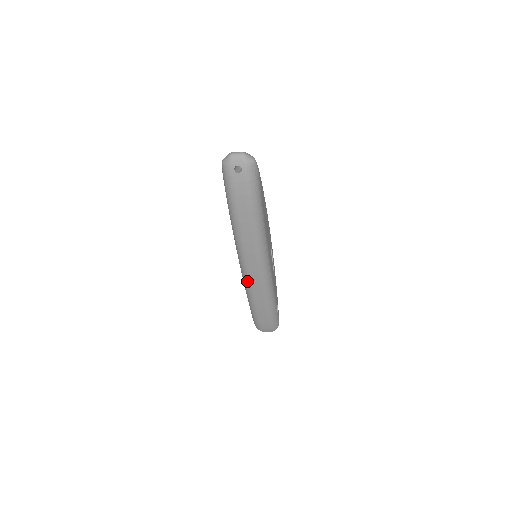
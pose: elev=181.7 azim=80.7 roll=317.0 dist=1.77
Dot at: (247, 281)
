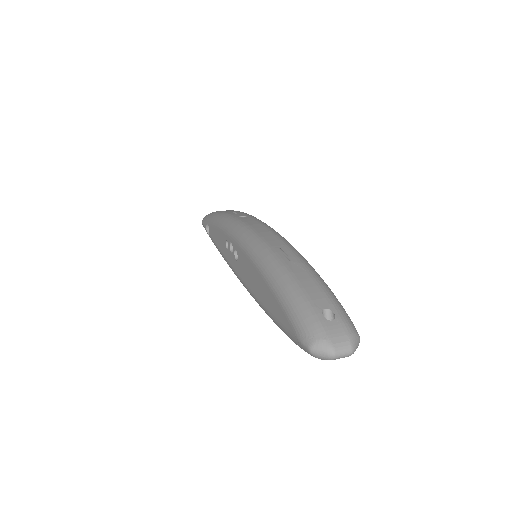
Dot at: occluded
